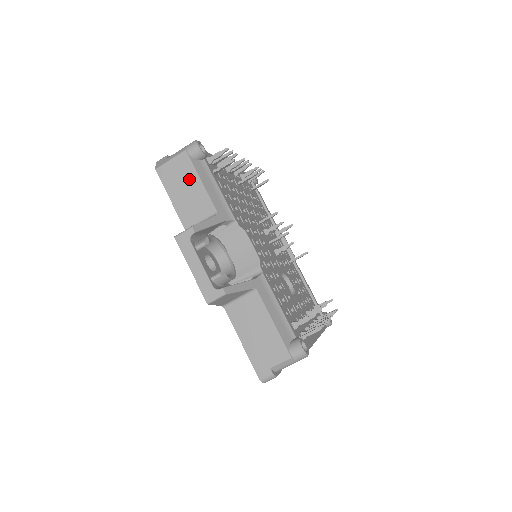
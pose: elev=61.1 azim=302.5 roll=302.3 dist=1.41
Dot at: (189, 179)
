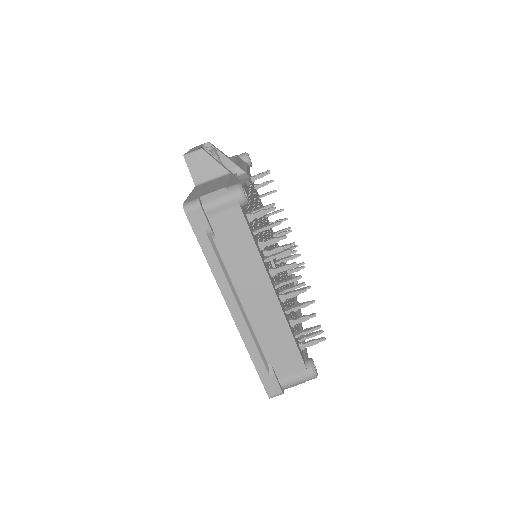
Dot at: occluded
